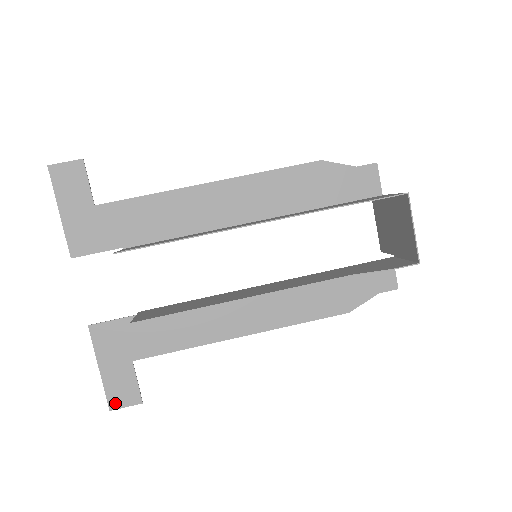
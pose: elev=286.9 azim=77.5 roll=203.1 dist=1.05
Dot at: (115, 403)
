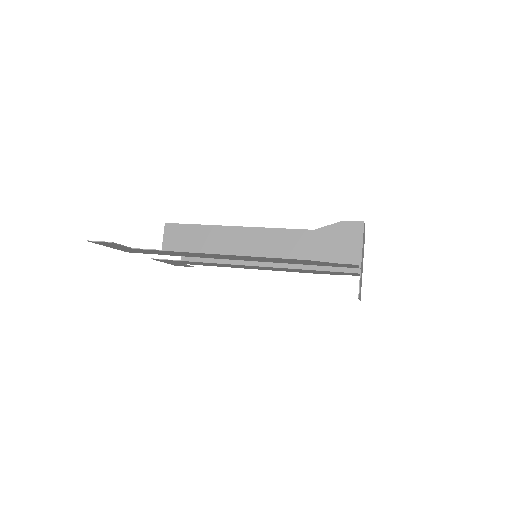
Dot at: (96, 242)
